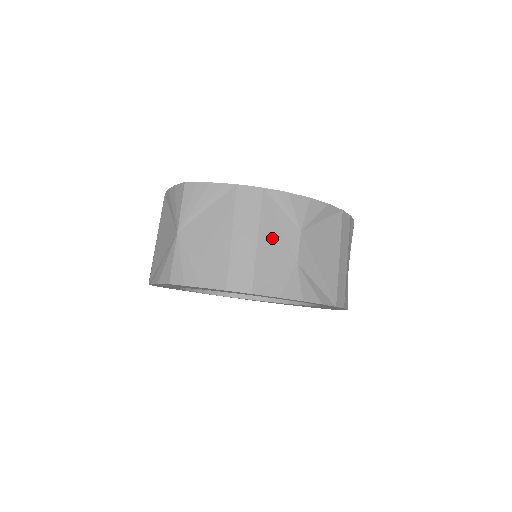
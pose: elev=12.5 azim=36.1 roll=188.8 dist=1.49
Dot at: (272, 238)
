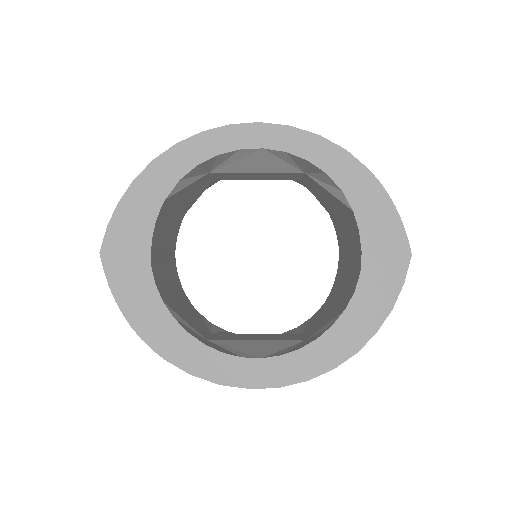
Dot at: occluded
